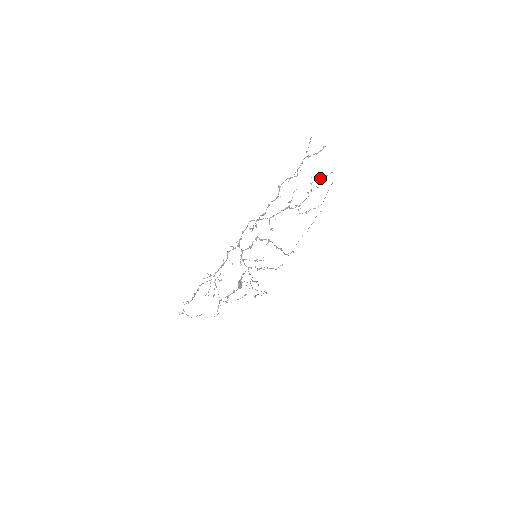
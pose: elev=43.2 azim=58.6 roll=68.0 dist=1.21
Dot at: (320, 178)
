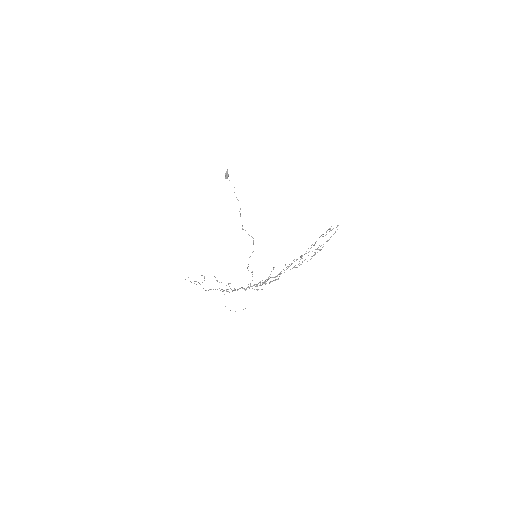
Dot at: occluded
